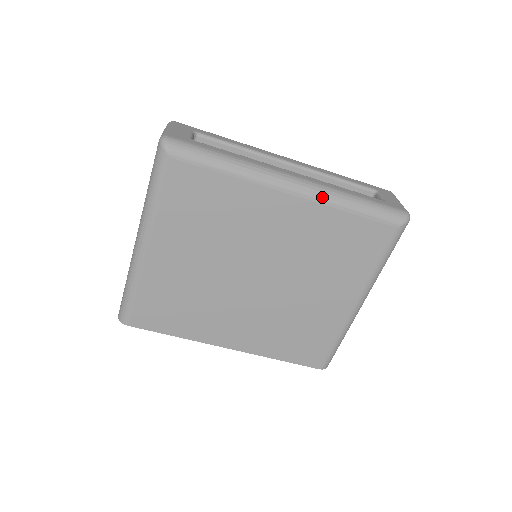
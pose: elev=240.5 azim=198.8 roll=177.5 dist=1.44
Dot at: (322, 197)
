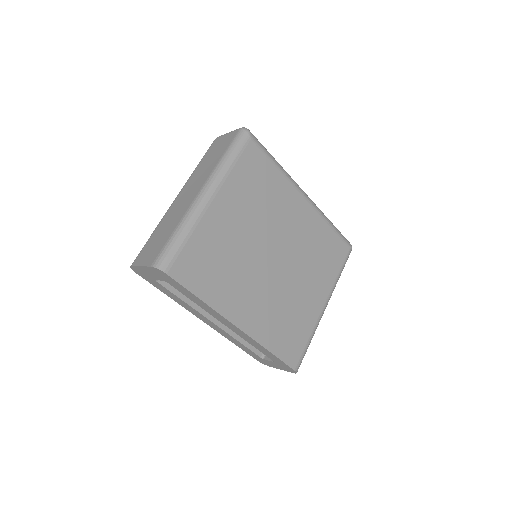
Dot at: (319, 210)
